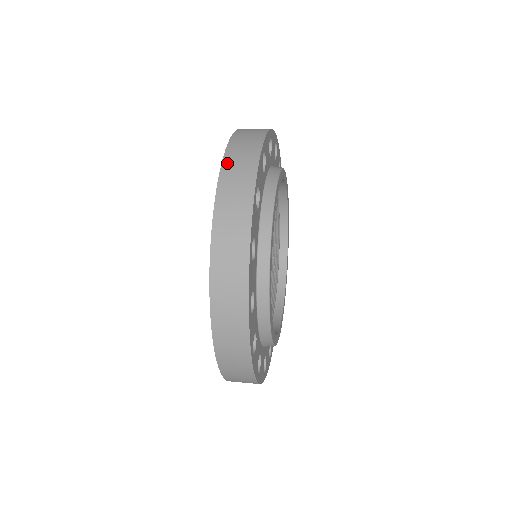
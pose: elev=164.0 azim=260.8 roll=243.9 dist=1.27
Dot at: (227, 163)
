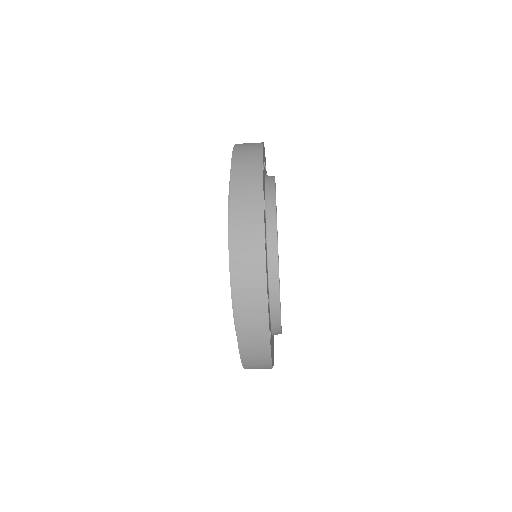
Dot at: (235, 175)
